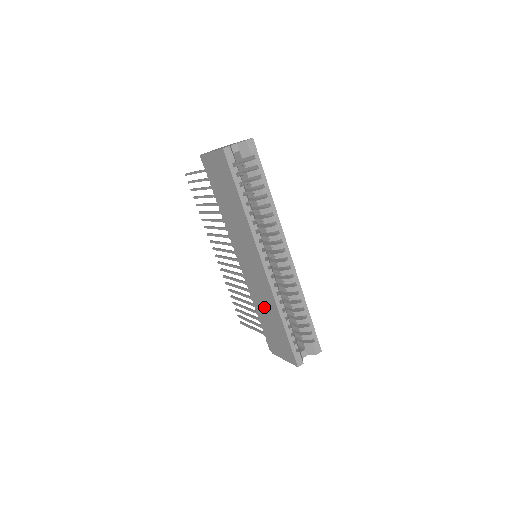
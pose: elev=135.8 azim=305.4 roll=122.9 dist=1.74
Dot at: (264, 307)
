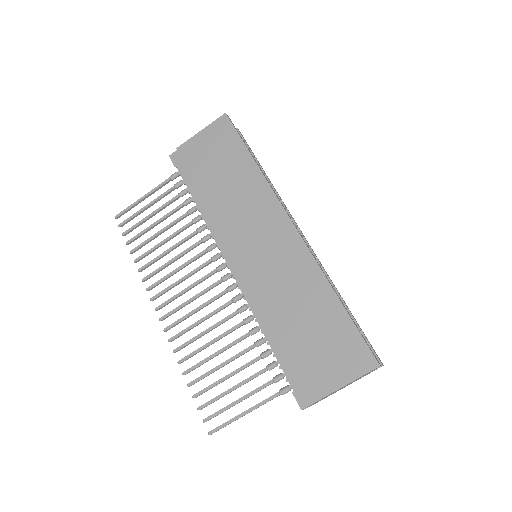
Dot at: (293, 304)
